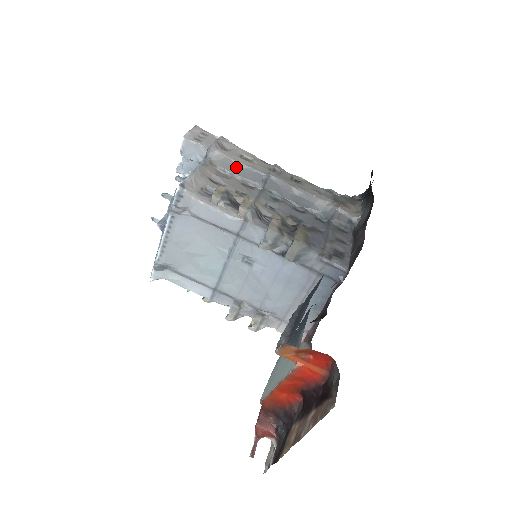
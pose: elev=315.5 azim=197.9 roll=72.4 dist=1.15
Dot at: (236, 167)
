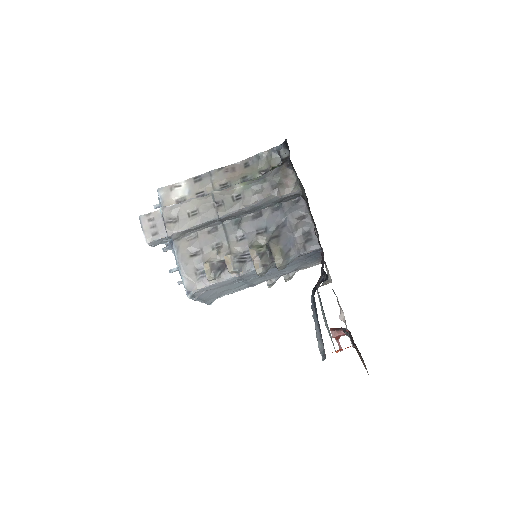
Dot at: (195, 229)
